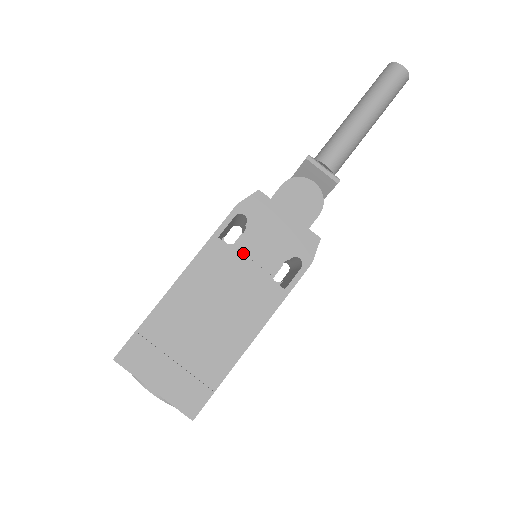
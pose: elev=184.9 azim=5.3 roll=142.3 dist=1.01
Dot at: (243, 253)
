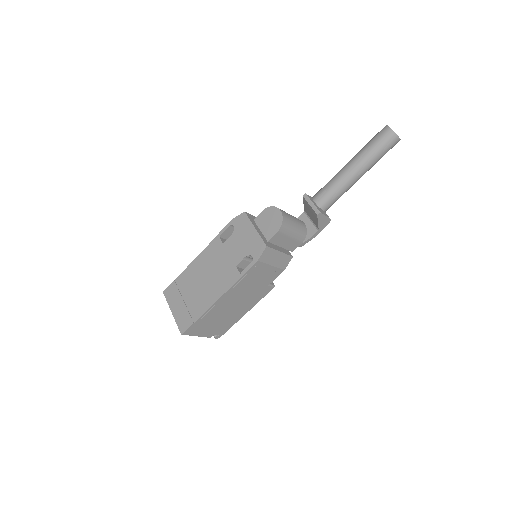
Dot at: (227, 248)
